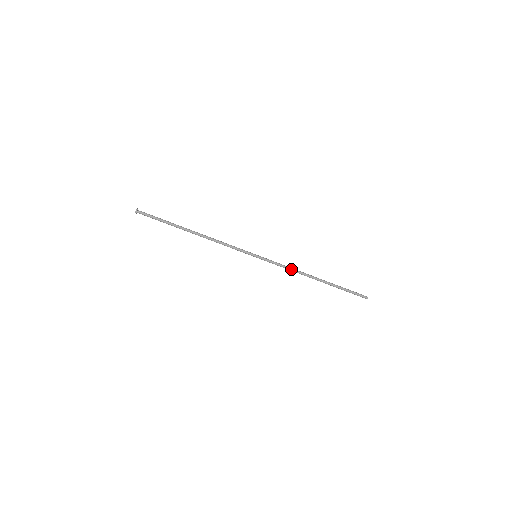
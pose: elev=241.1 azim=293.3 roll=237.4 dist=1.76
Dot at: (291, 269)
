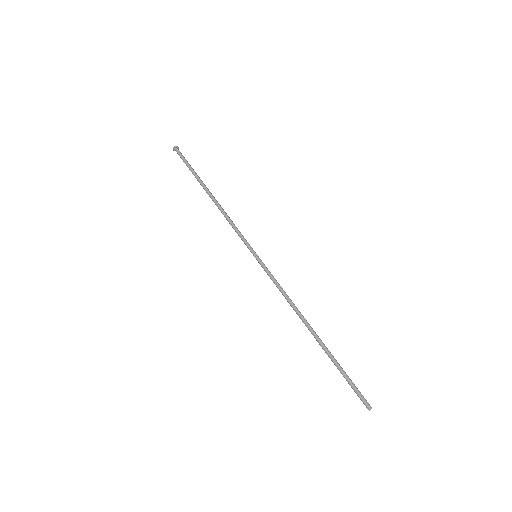
Dot at: occluded
